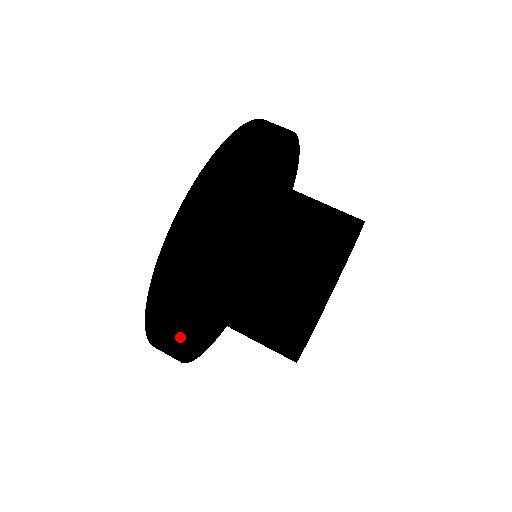
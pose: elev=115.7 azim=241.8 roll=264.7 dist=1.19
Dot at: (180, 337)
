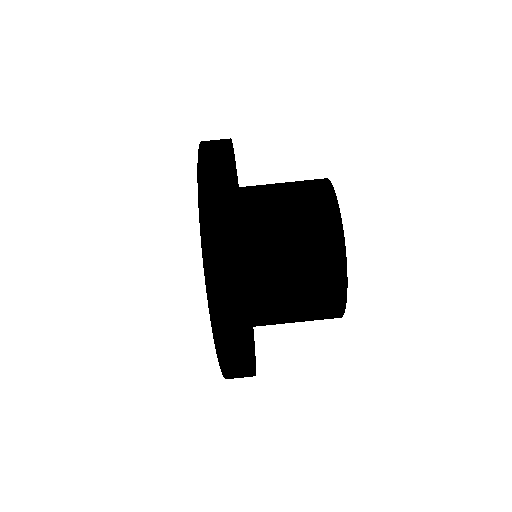
Dot at: (255, 363)
